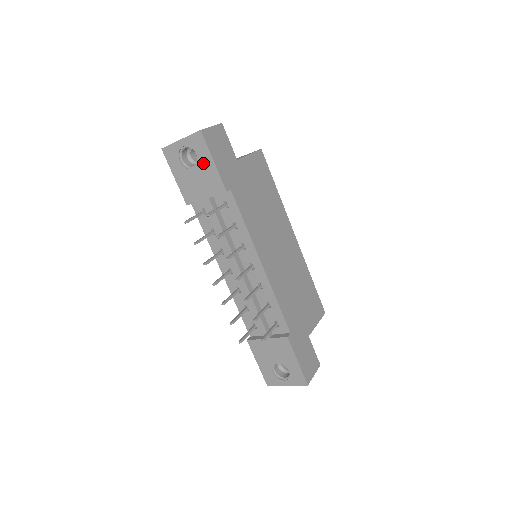
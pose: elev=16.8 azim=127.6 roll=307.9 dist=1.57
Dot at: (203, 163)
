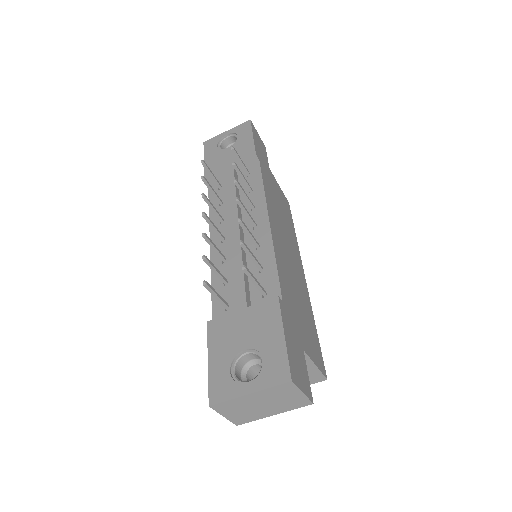
Dot at: (241, 140)
